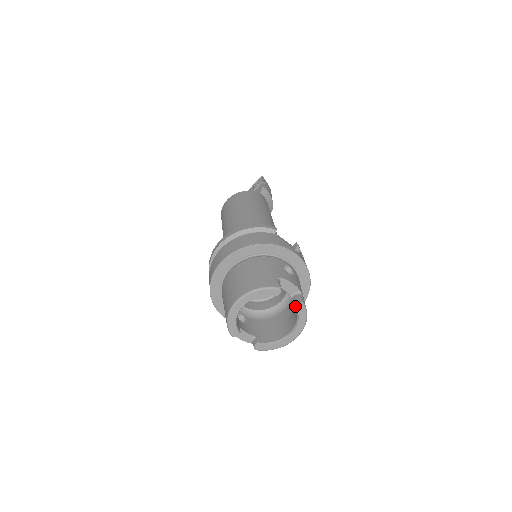
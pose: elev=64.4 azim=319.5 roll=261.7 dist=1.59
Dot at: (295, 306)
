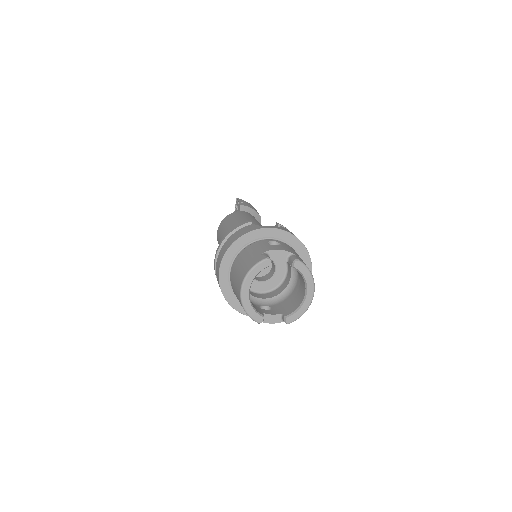
Dot at: (292, 266)
